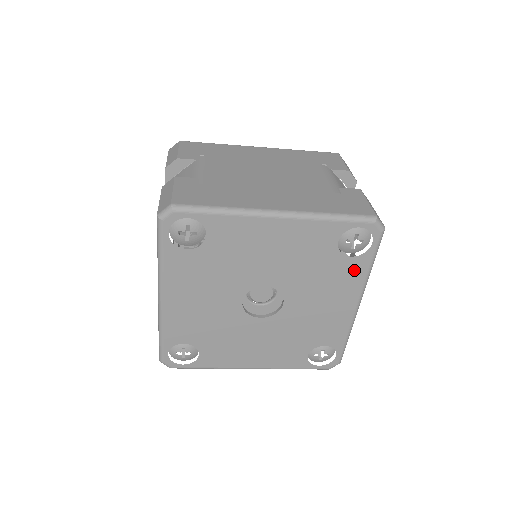
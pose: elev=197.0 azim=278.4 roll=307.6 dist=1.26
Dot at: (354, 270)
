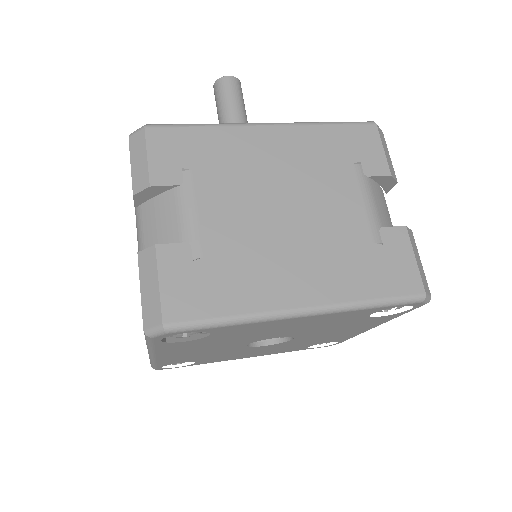
Dot at: (380, 319)
